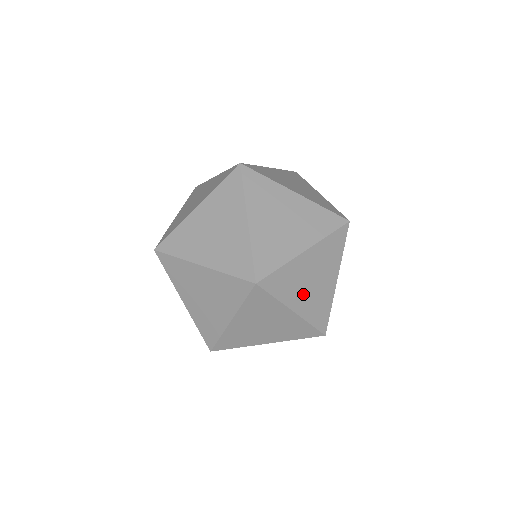
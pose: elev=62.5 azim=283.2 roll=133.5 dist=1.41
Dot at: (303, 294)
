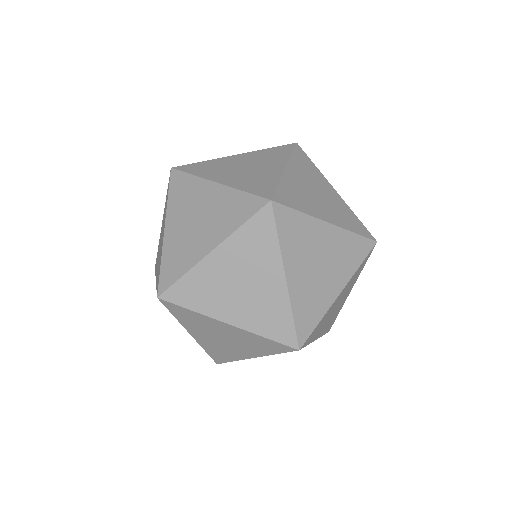
Dot at: occluded
